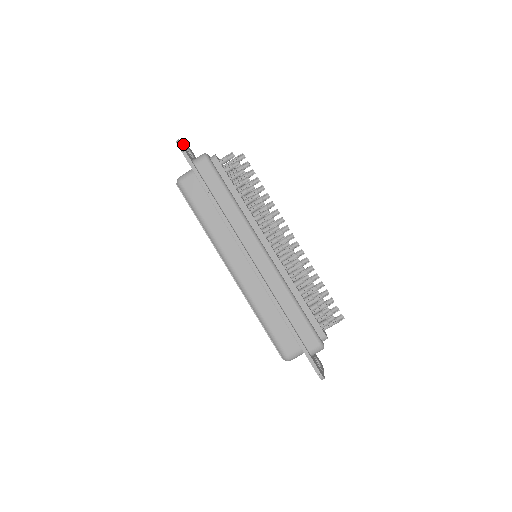
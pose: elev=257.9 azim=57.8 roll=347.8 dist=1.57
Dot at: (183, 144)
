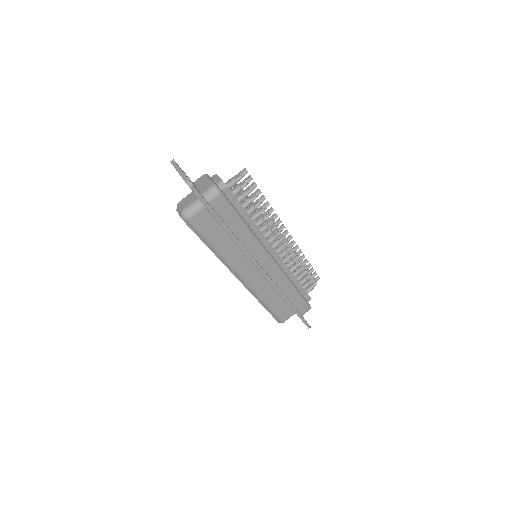
Dot at: (186, 176)
